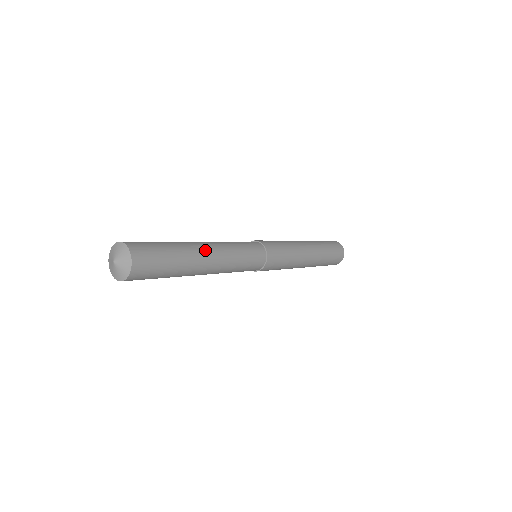
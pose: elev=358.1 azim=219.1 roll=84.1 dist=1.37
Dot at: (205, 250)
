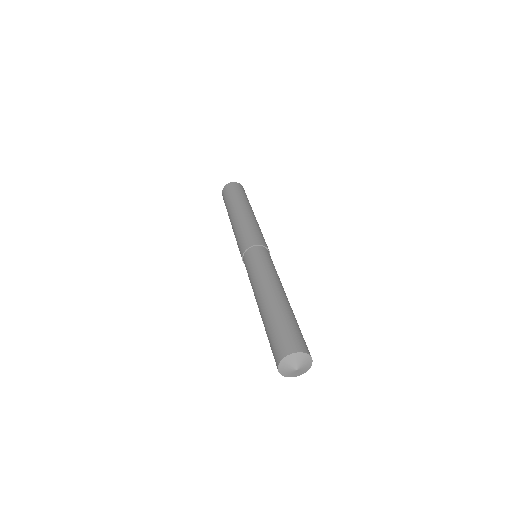
Dot at: (276, 293)
